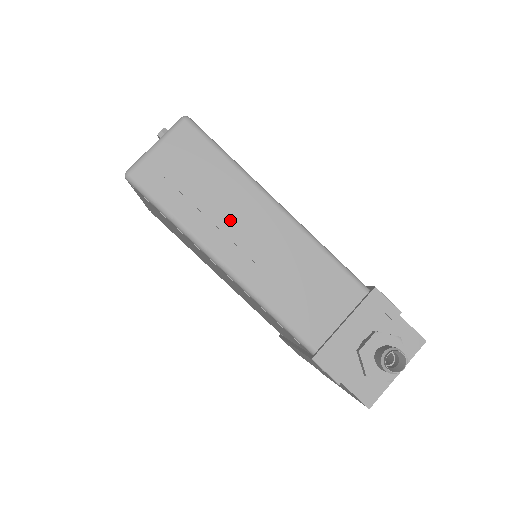
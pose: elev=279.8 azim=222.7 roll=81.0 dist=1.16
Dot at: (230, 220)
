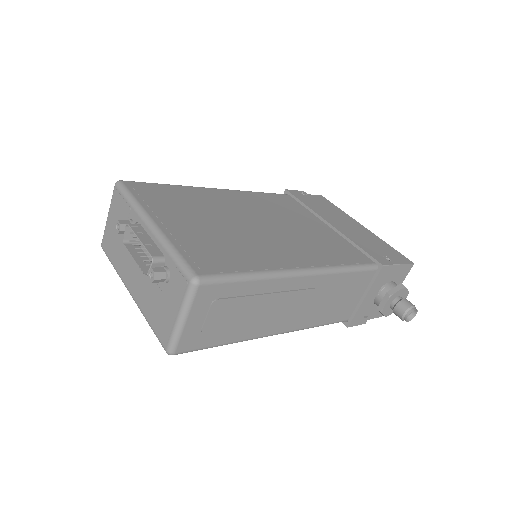
Dot at: (271, 312)
